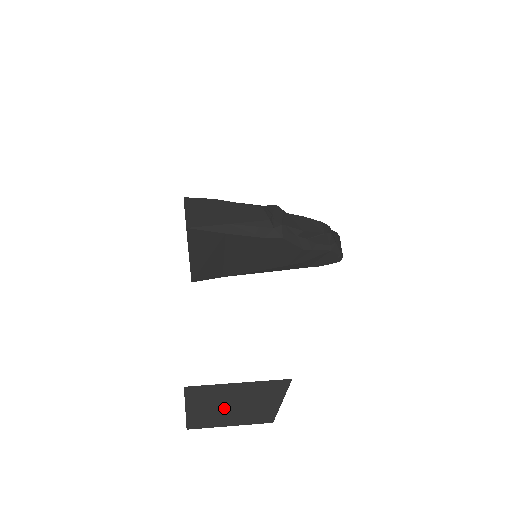
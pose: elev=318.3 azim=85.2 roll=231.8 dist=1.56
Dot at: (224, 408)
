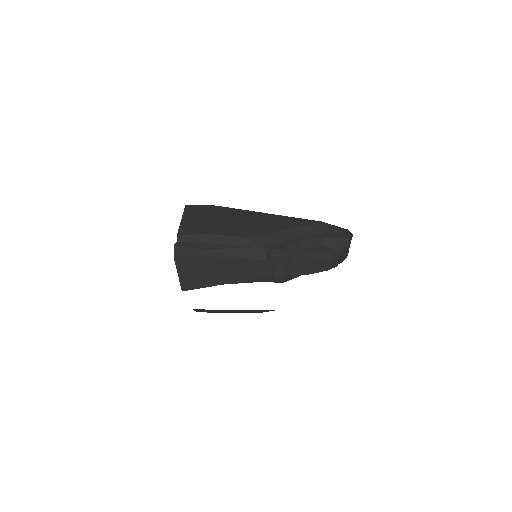
Dot at: (224, 311)
